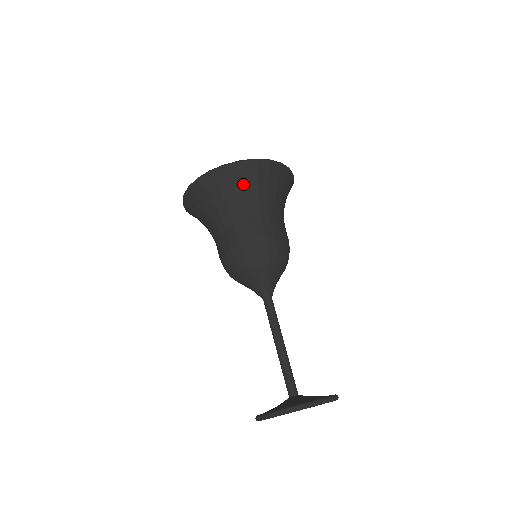
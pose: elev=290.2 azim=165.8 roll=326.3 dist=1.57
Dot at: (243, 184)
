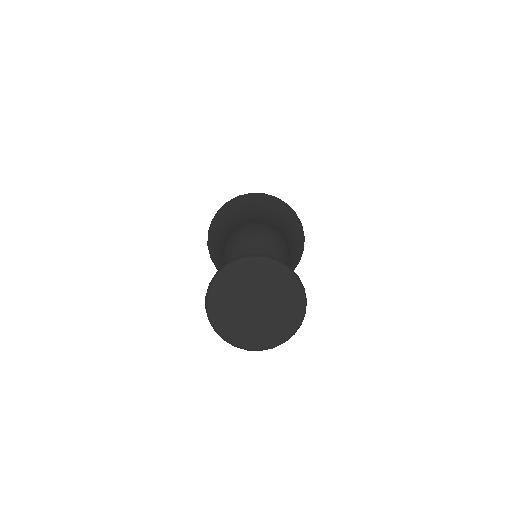
Dot at: (224, 220)
